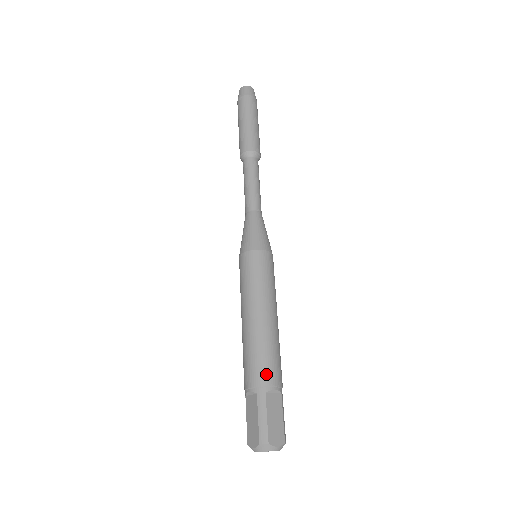
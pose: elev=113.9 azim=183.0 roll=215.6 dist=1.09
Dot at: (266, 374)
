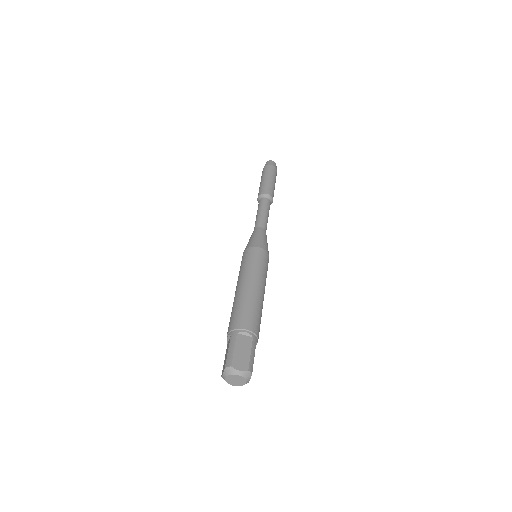
Dot at: (240, 321)
